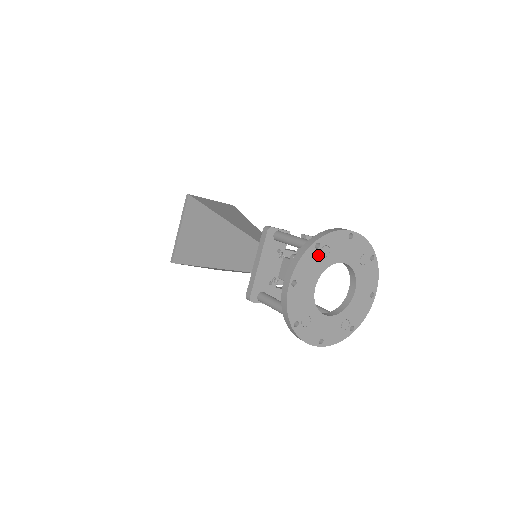
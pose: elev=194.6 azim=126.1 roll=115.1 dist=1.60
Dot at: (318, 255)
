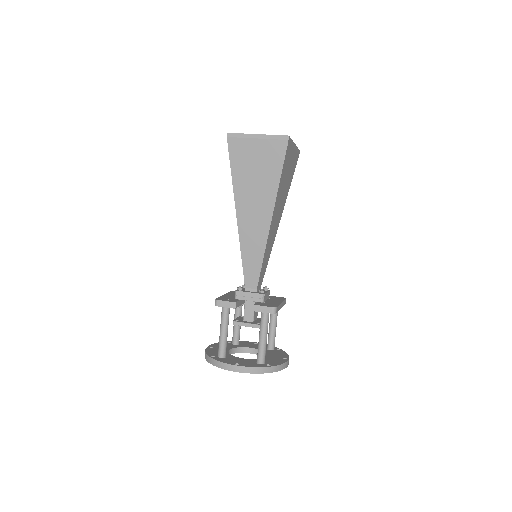
Dot at: occluded
